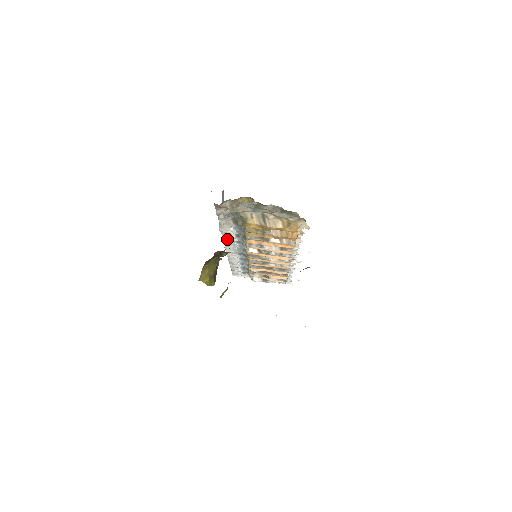
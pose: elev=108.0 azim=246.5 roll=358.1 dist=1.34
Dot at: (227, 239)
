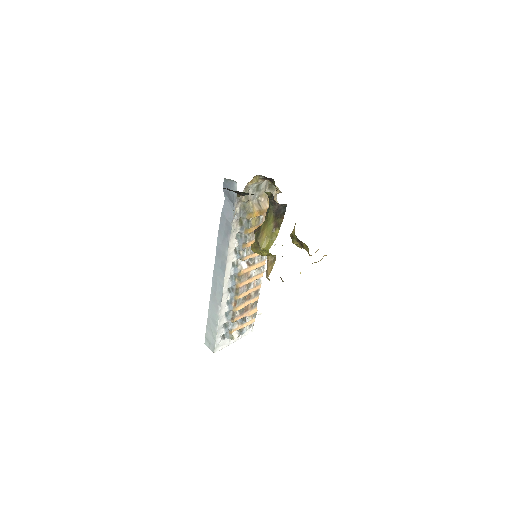
Dot at: (229, 263)
